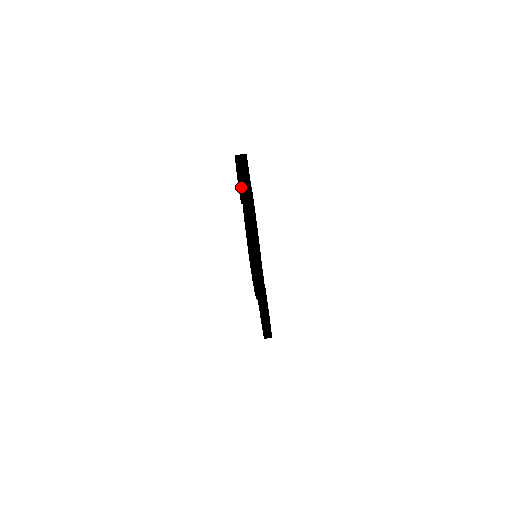
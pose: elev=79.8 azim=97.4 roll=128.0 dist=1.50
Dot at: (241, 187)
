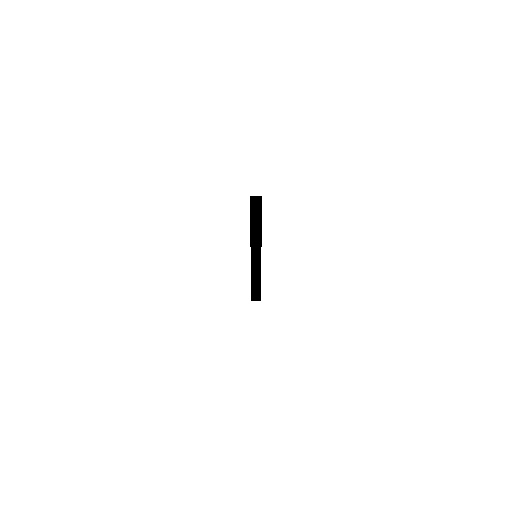
Dot at: (253, 241)
